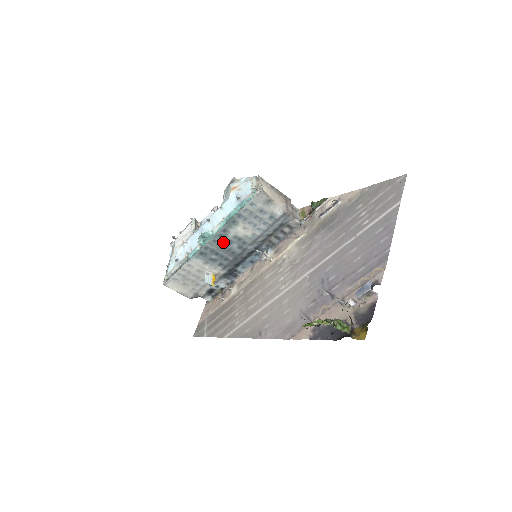
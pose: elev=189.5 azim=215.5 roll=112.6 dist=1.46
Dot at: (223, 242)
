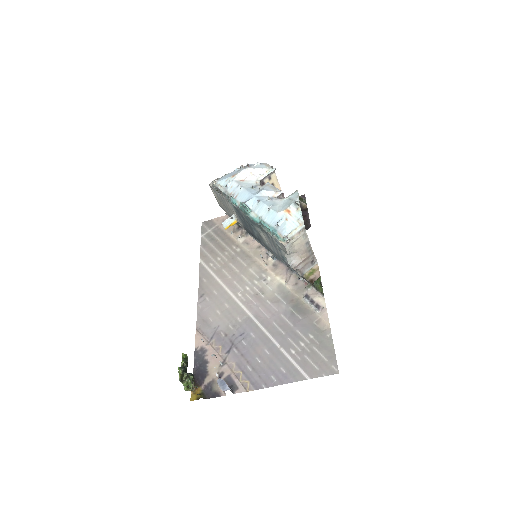
Dot at: (251, 223)
